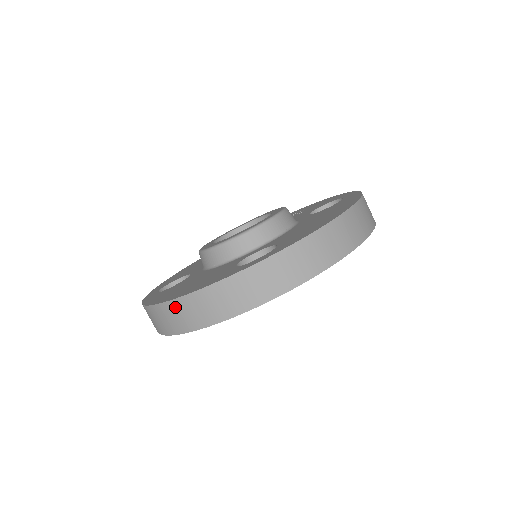
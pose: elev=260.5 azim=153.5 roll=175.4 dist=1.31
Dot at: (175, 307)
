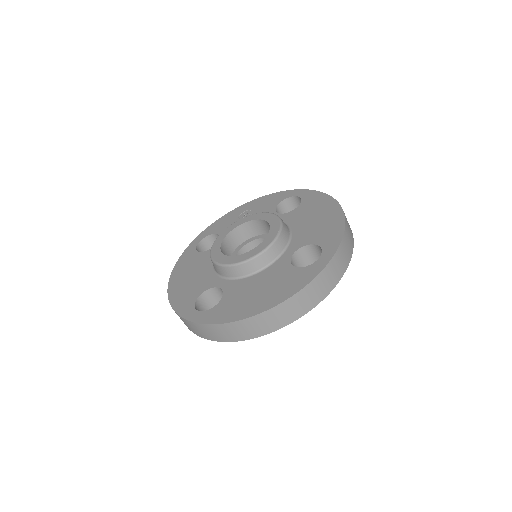
Dot at: (274, 312)
